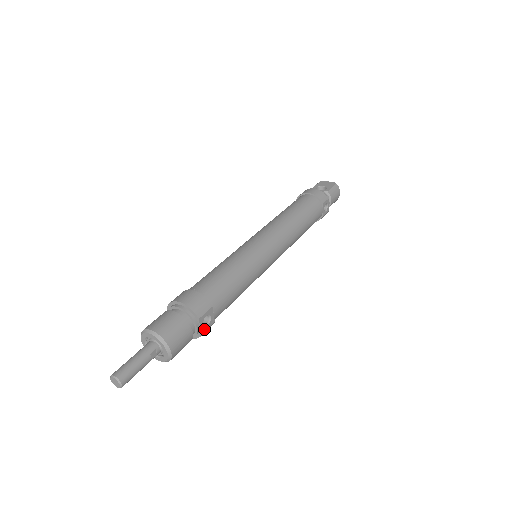
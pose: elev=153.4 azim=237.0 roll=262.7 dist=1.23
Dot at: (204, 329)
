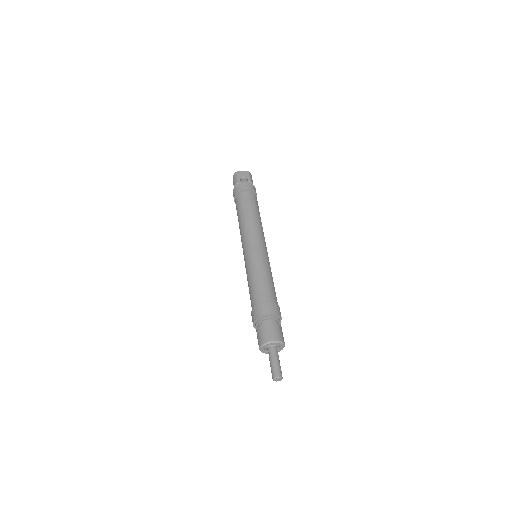
Dot at: occluded
